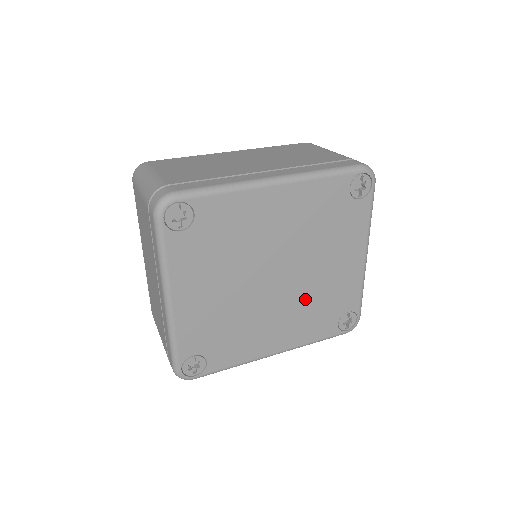
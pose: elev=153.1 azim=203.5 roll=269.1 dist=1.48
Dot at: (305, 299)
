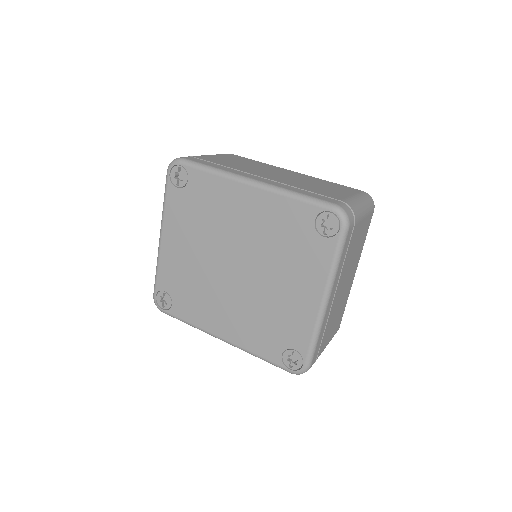
Dot at: (255, 305)
